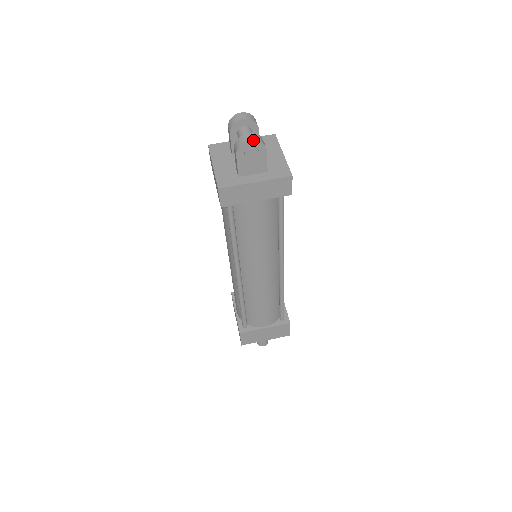
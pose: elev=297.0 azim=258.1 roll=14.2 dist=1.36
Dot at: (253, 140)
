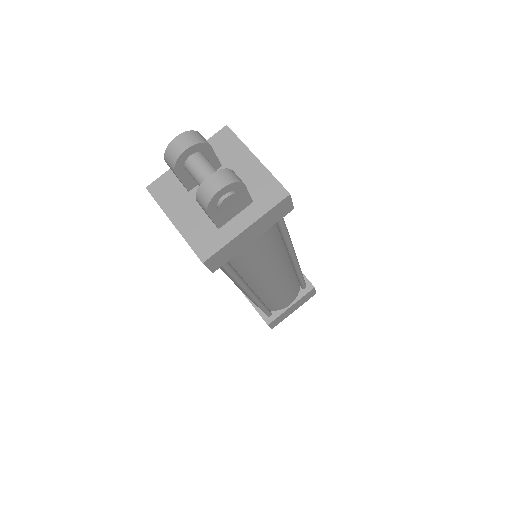
Dot at: (223, 187)
